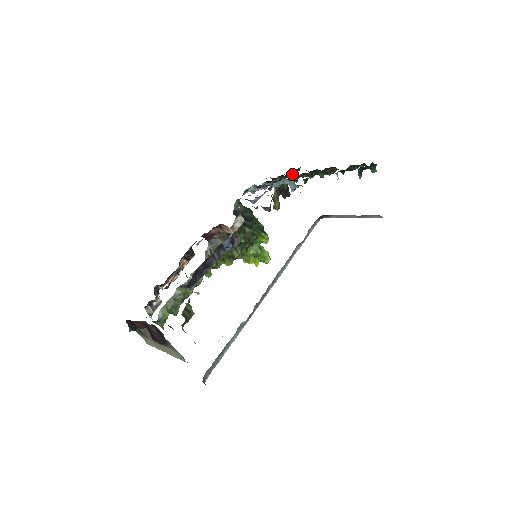
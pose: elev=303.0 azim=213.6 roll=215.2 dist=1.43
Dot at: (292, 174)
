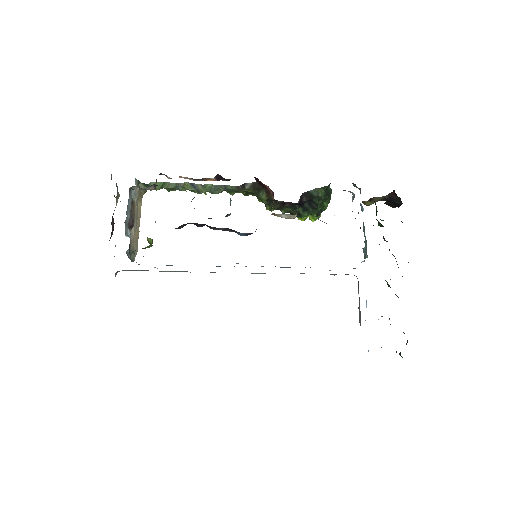
Dot at: occluded
